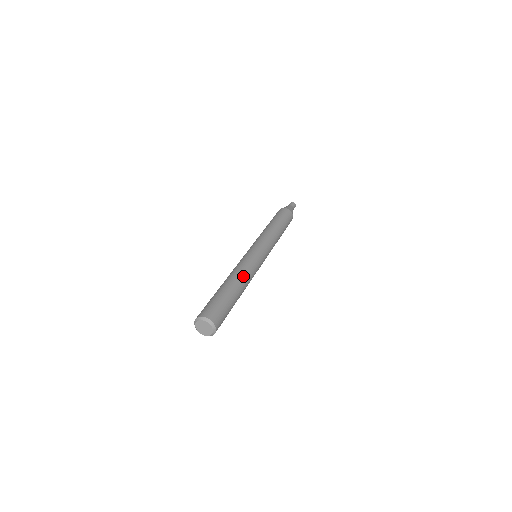
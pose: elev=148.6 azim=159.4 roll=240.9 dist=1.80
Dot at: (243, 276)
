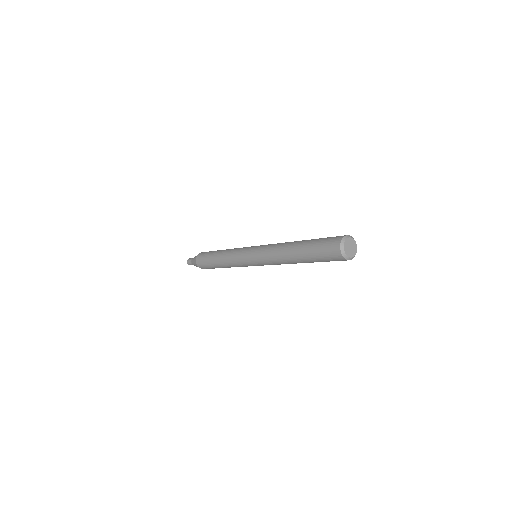
Dot at: occluded
